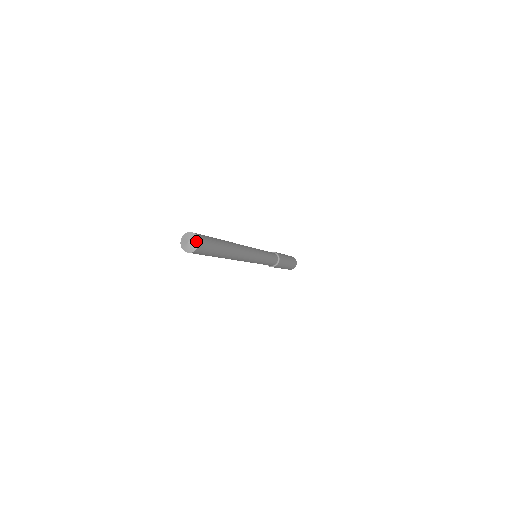
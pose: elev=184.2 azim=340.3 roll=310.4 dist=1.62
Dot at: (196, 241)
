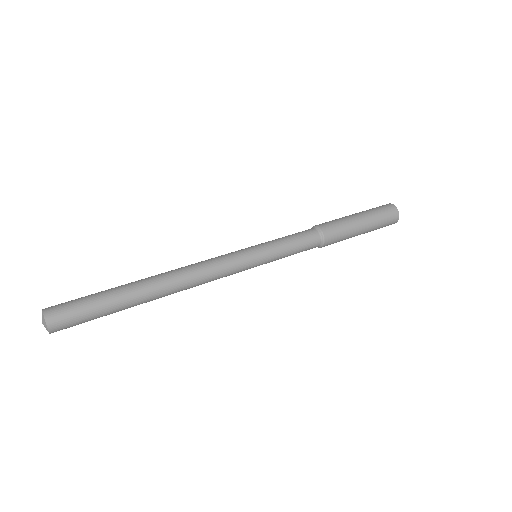
Dot at: (44, 322)
